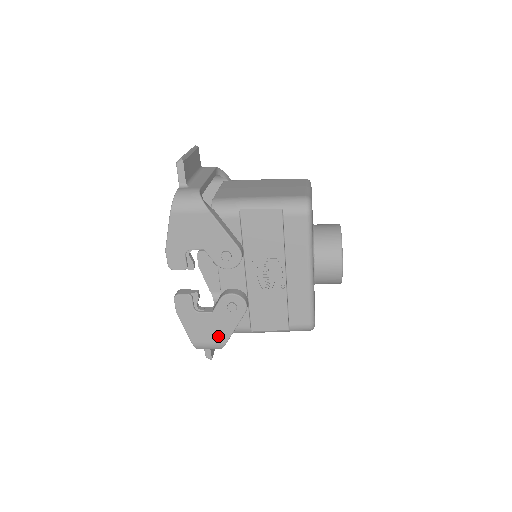
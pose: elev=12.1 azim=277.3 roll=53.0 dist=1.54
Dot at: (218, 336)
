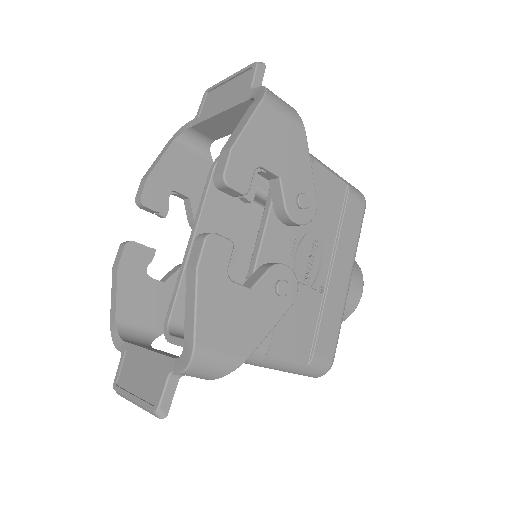
Dot at: (242, 340)
